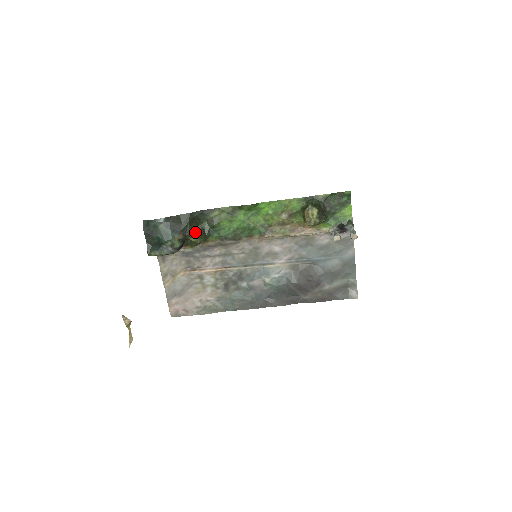
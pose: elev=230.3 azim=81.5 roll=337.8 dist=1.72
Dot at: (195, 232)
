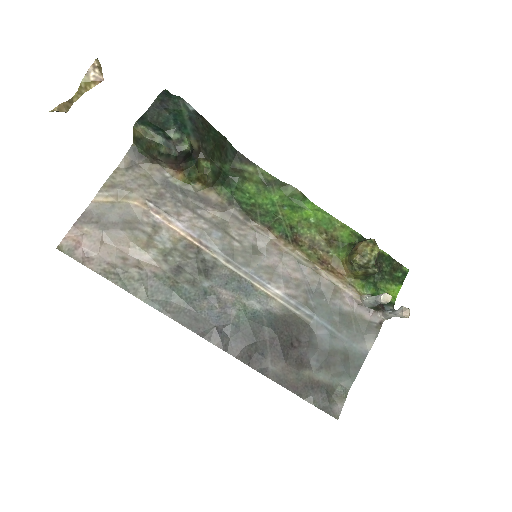
Dot at: (212, 161)
